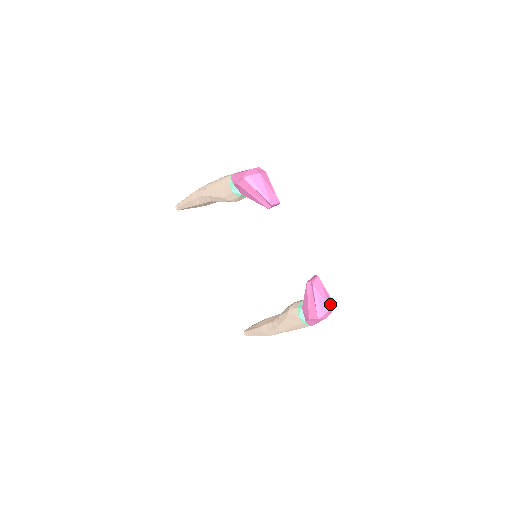
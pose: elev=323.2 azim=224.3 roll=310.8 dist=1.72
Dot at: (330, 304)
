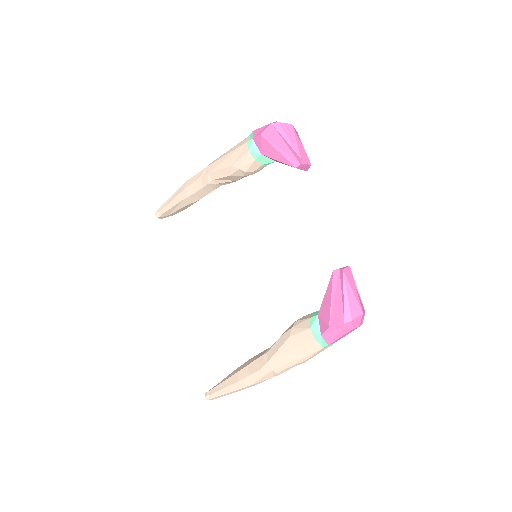
Dot at: (362, 308)
